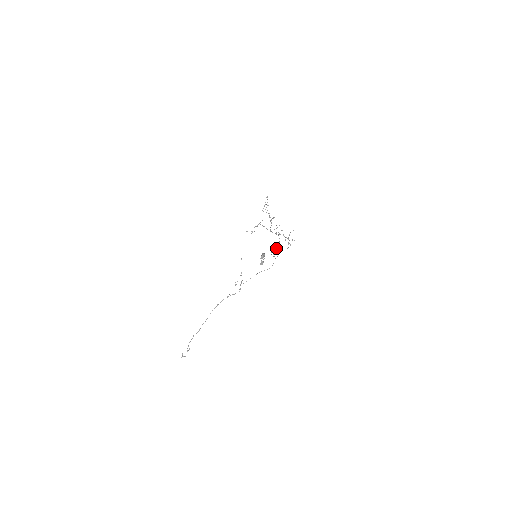
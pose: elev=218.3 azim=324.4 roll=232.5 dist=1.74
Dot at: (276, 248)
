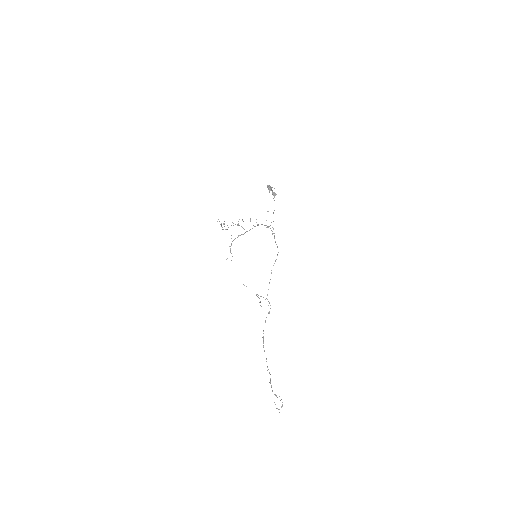
Dot at: occluded
